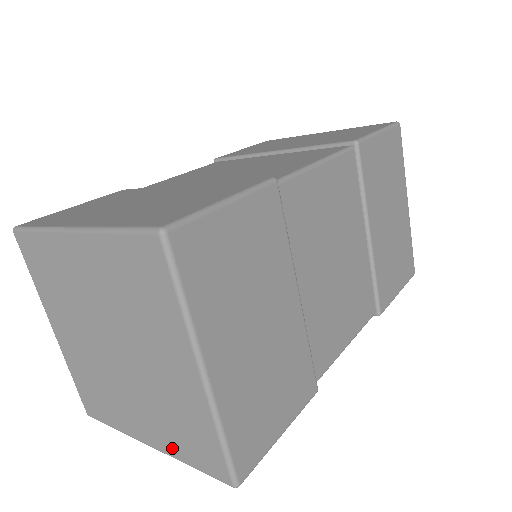
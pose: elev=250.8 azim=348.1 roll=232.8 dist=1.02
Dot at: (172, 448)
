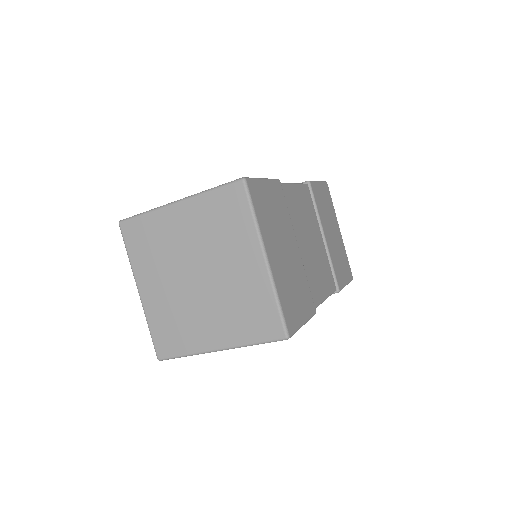
Dot at: (239, 337)
